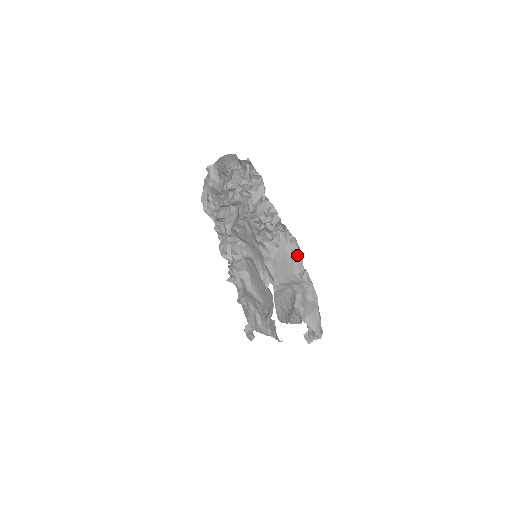
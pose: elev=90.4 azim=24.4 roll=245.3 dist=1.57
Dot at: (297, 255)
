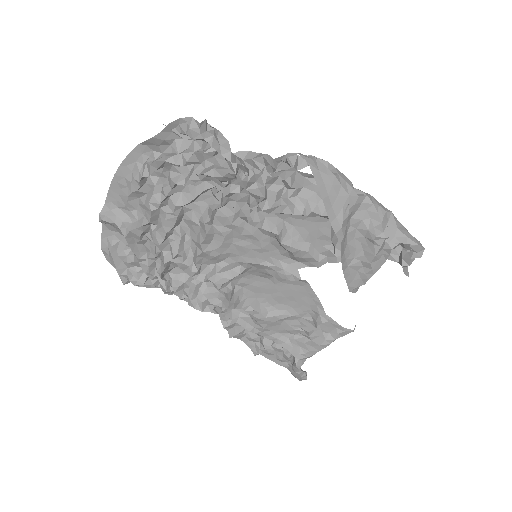
Dot at: (333, 171)
